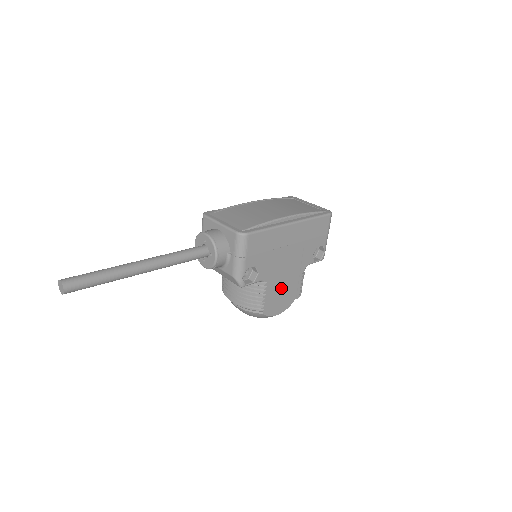
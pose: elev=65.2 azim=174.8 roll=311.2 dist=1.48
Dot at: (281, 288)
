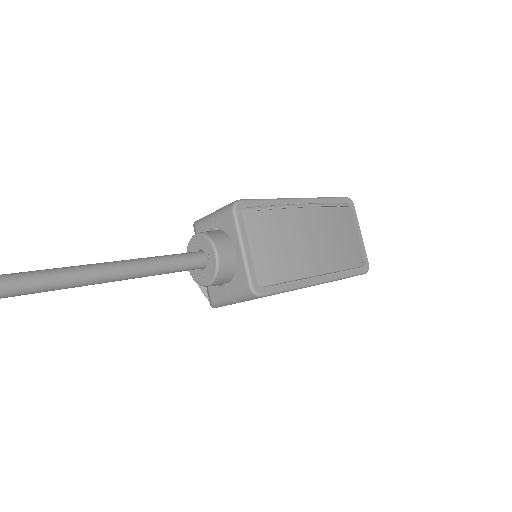
Dot at: occluded
